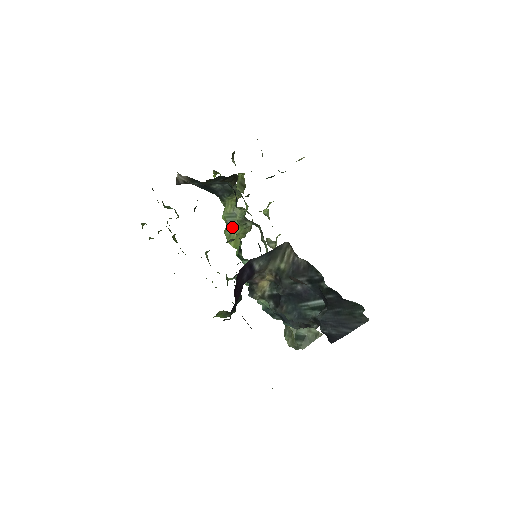
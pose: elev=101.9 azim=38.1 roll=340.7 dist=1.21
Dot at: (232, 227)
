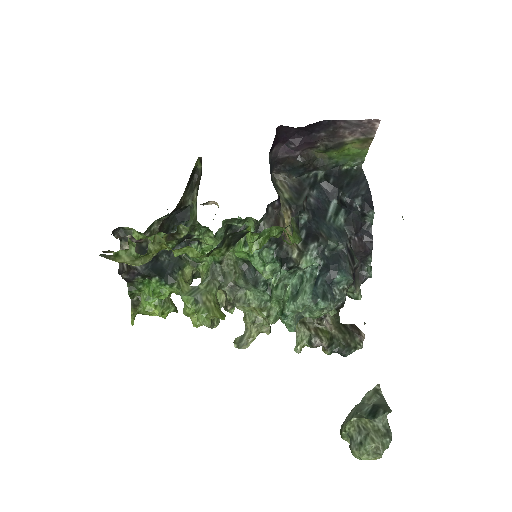
Dot at: (203, 299)
